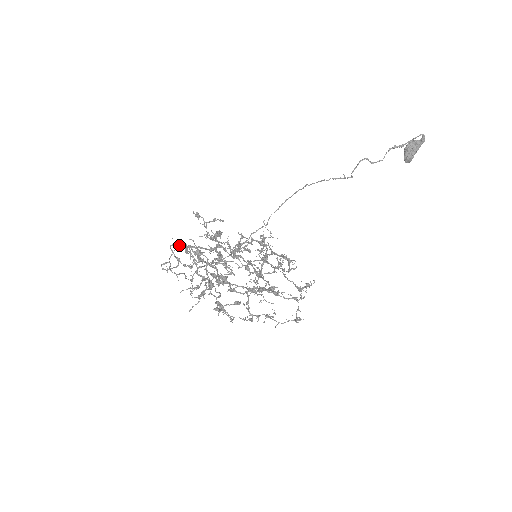
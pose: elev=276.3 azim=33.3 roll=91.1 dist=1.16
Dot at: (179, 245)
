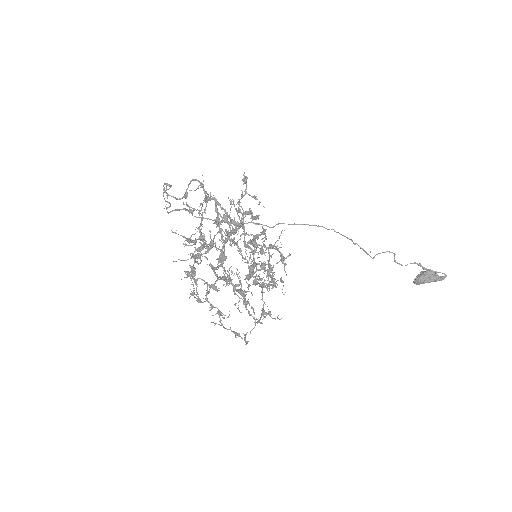
Dot at: occluded
